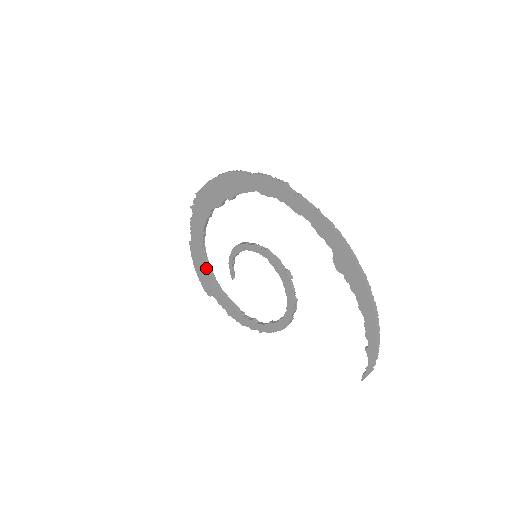
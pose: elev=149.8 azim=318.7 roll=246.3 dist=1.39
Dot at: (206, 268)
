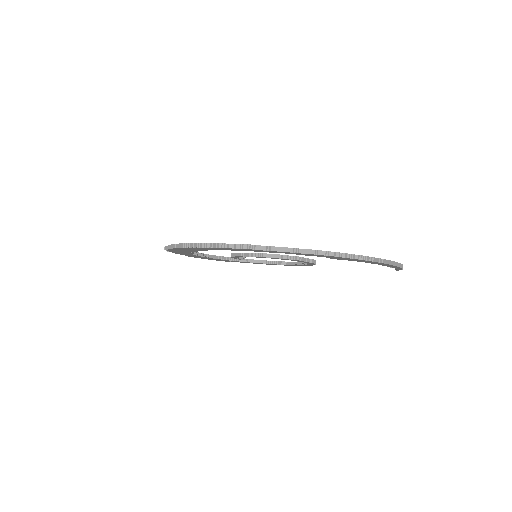
Dot at: occluded
